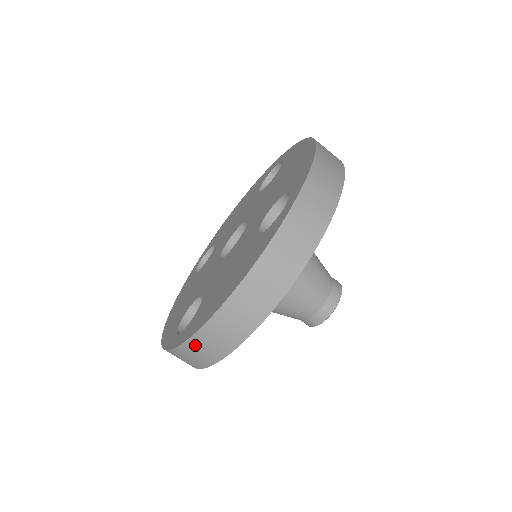
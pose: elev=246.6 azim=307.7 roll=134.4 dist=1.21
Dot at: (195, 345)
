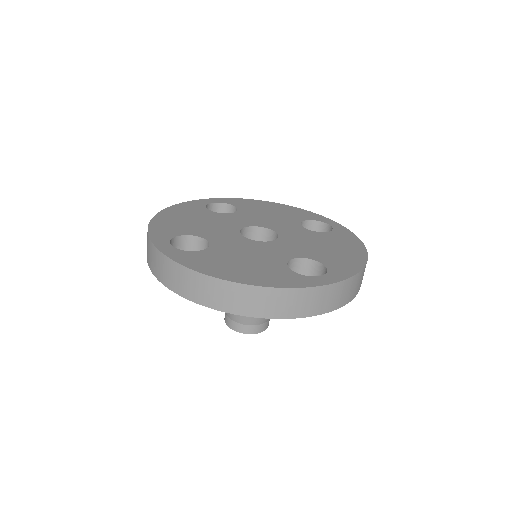
Dot at: (180, 272)
